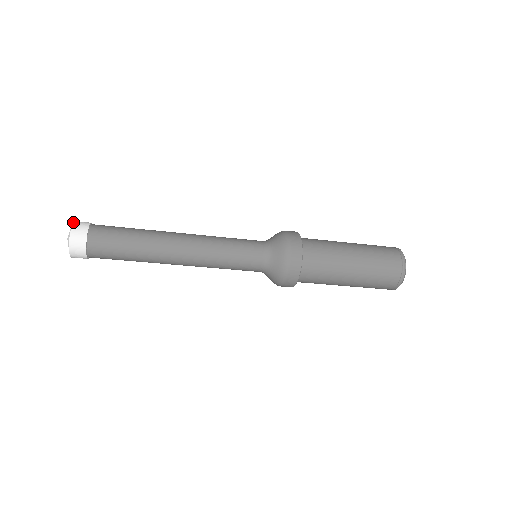
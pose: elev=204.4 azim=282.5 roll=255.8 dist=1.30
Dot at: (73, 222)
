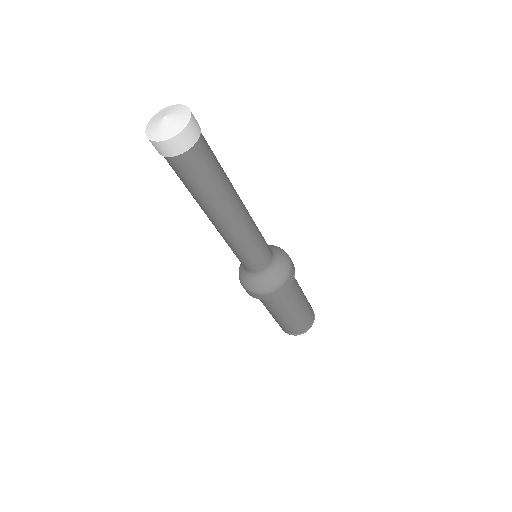
Dot at: occluded
